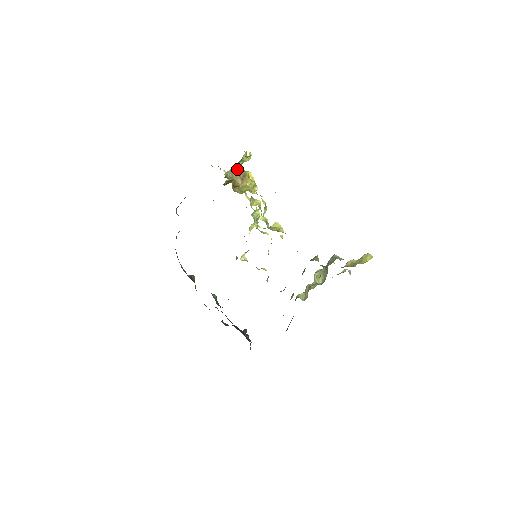
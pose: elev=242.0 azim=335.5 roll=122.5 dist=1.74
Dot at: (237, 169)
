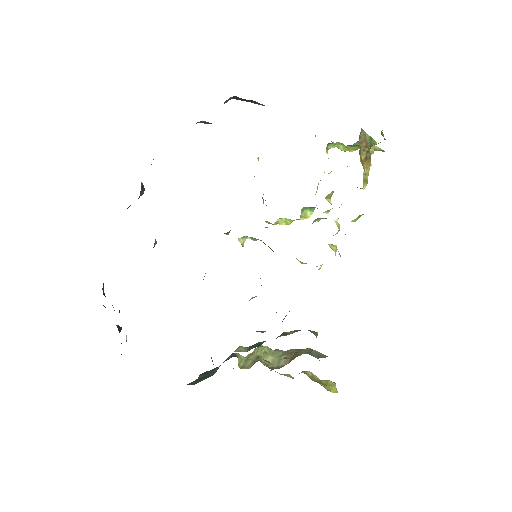
Dot at: (370, 142)
